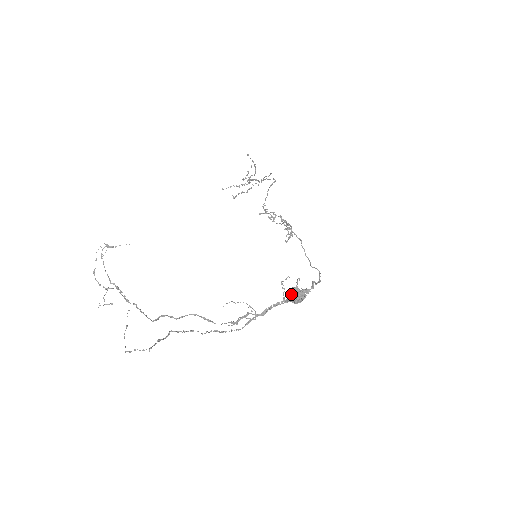
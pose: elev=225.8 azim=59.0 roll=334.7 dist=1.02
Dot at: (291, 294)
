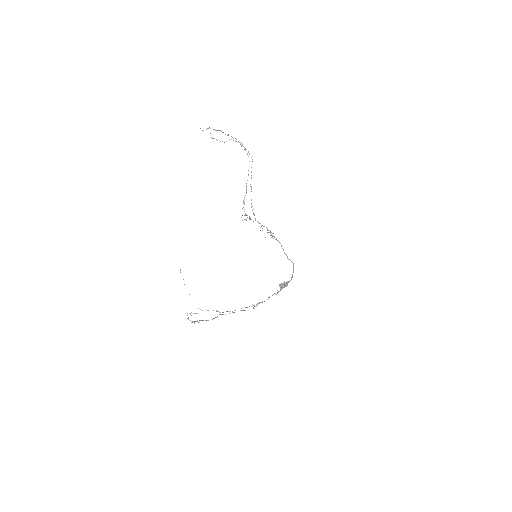
Dot at: (280, 285)
